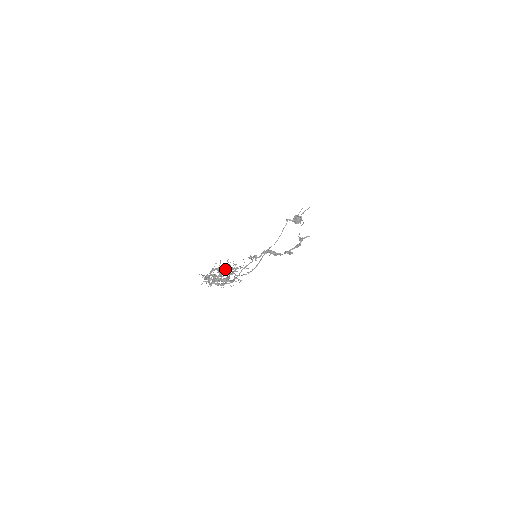
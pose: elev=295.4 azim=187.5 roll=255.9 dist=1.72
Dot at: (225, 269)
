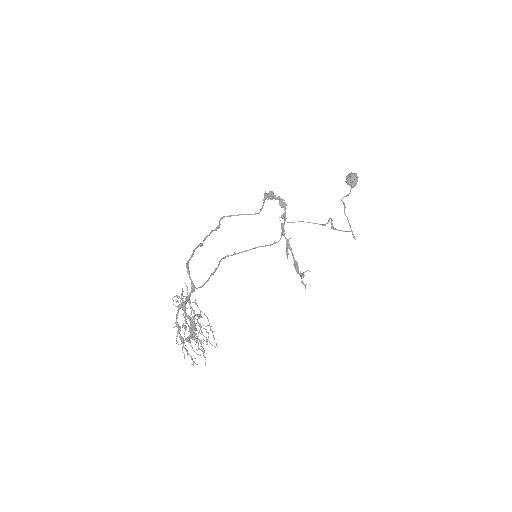
Dot at: (197, 336)
